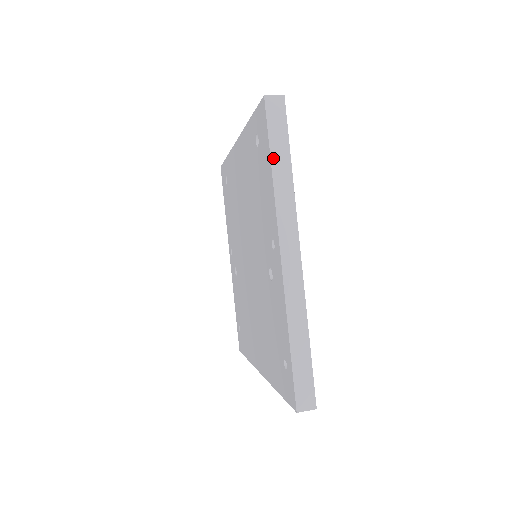
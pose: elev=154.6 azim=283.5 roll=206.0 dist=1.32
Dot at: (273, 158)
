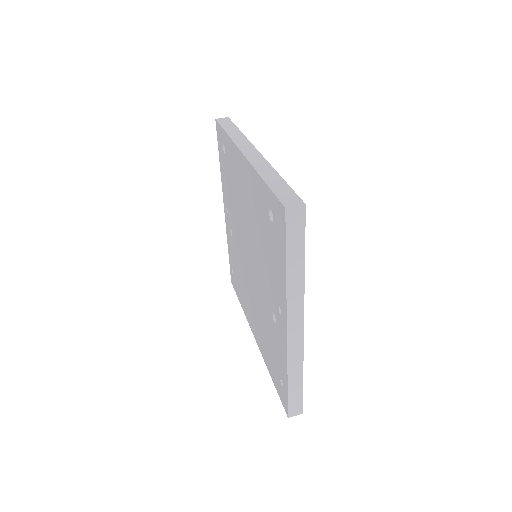
Dot at: (288, 262)
